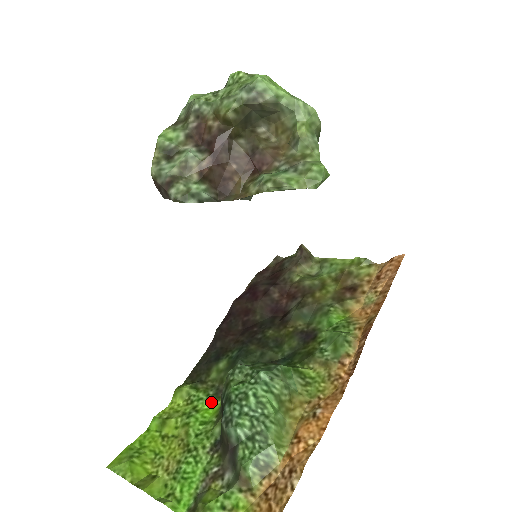
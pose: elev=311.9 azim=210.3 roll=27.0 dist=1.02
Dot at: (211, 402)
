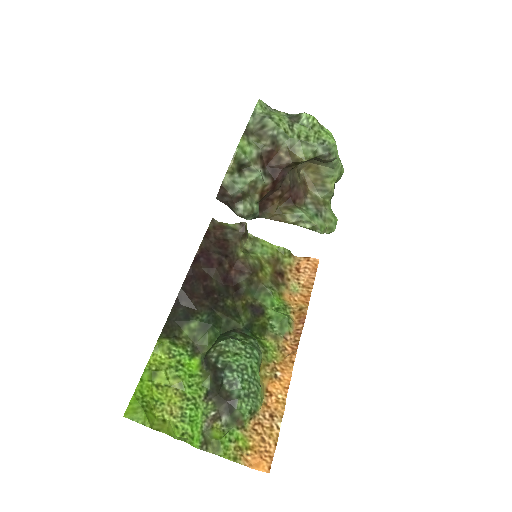
Dot at: (191, 357)
